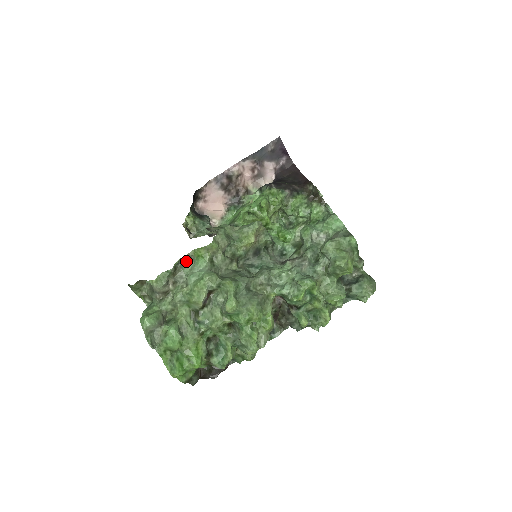
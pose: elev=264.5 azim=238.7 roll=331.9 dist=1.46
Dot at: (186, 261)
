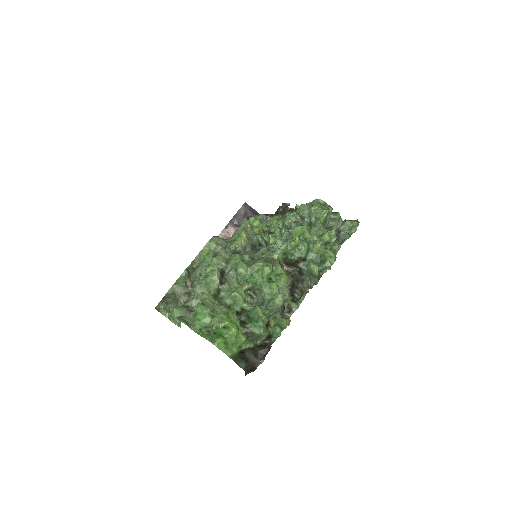
Dot at: (196, 267)
